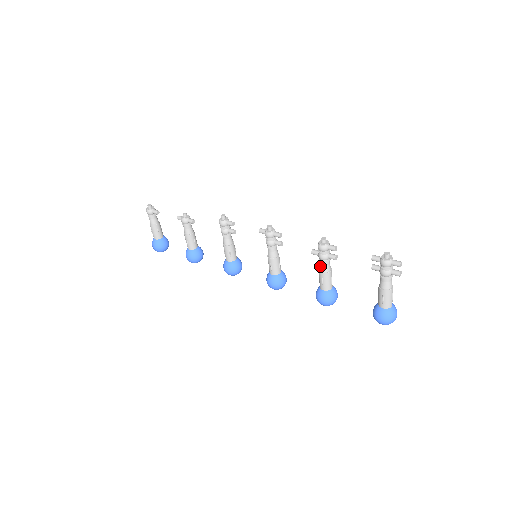
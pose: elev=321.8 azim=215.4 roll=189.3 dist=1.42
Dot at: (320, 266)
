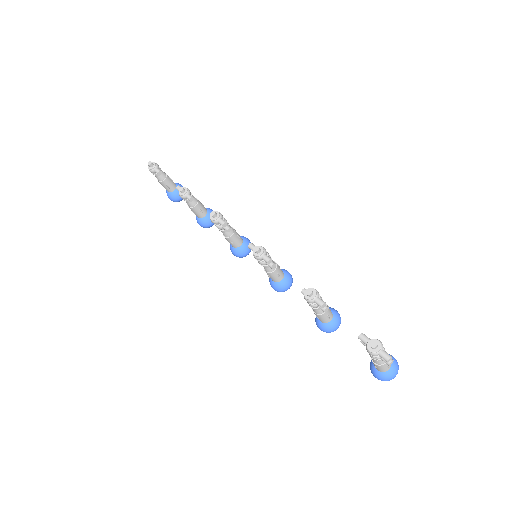
Dot at: occluded
